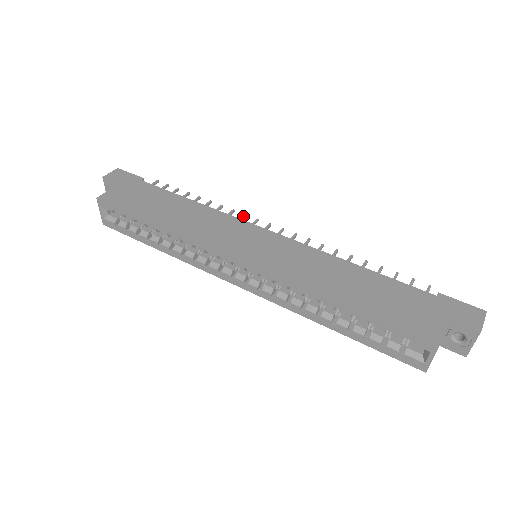
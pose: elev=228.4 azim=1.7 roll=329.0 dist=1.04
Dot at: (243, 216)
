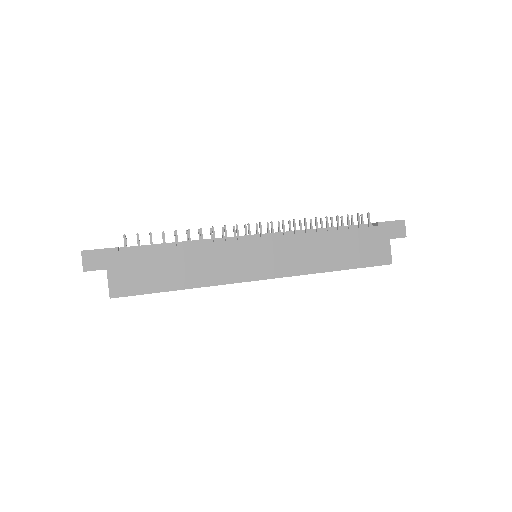
Dot at: (225, 230)
